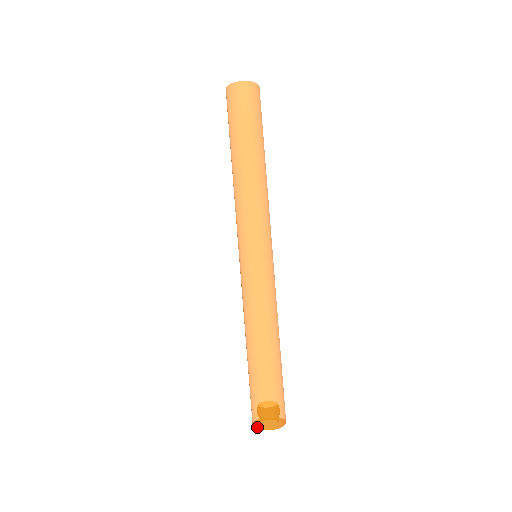
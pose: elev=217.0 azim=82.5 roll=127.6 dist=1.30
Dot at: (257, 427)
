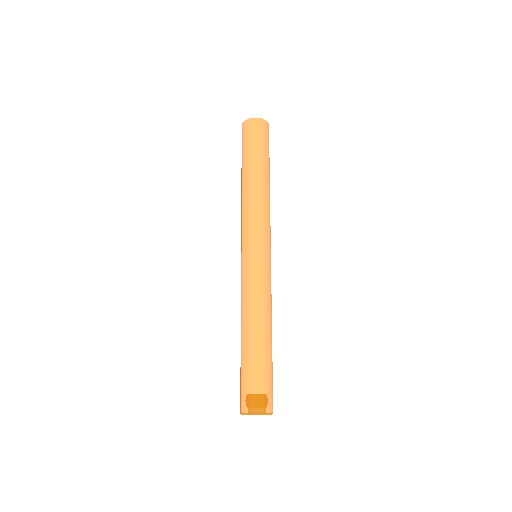
Dot at: (243, 412)
